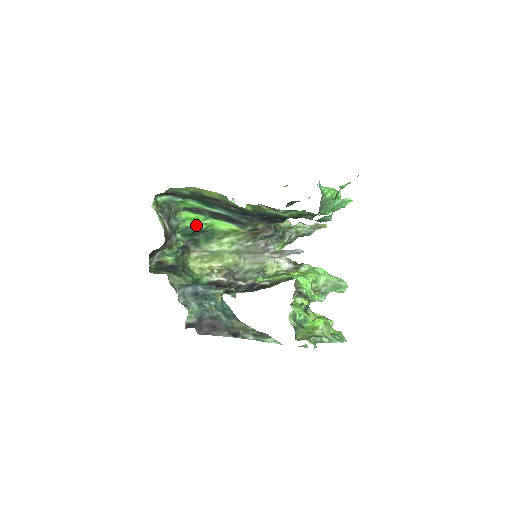
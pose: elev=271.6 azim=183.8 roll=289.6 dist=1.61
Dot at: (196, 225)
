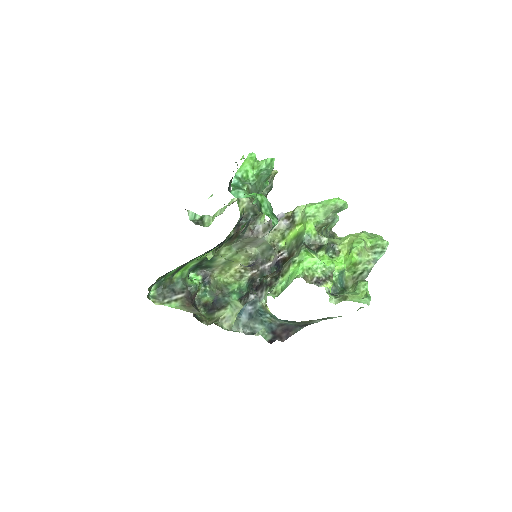
Dot at: (192, 265)
